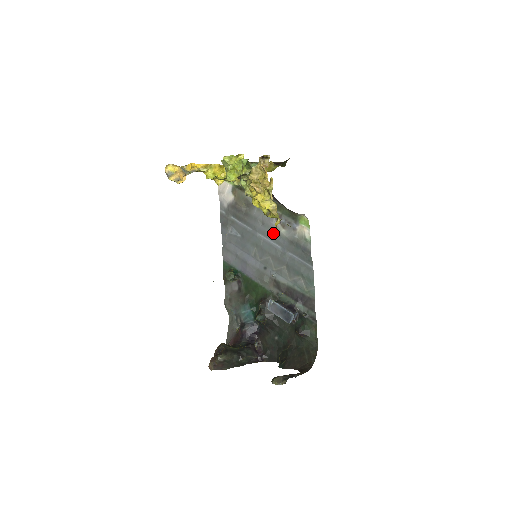
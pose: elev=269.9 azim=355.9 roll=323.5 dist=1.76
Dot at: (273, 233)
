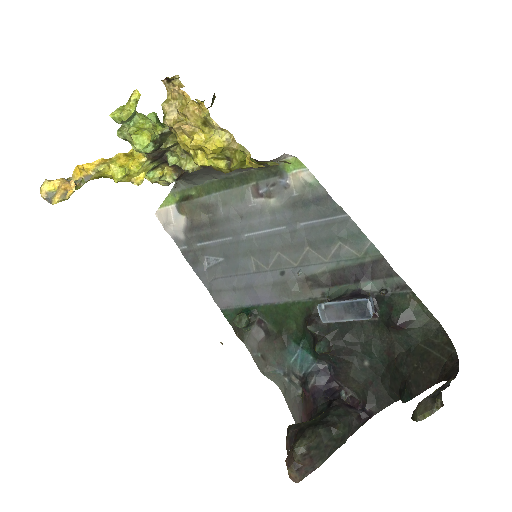
Dot at: (262, 217)
